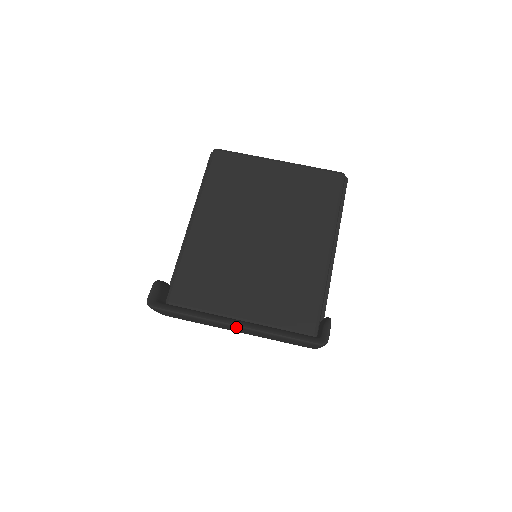
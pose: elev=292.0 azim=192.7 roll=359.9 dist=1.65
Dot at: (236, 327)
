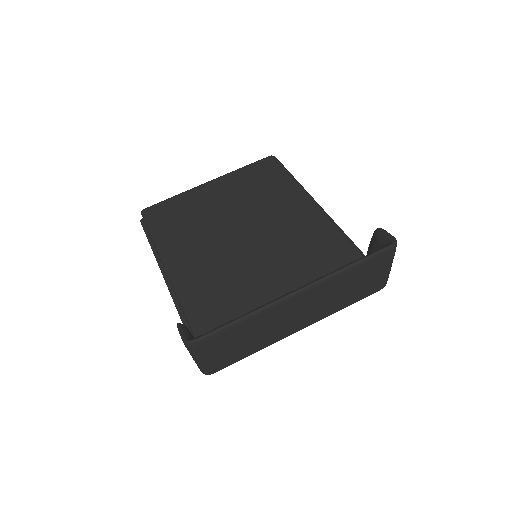
Dot at: (300, 292)
